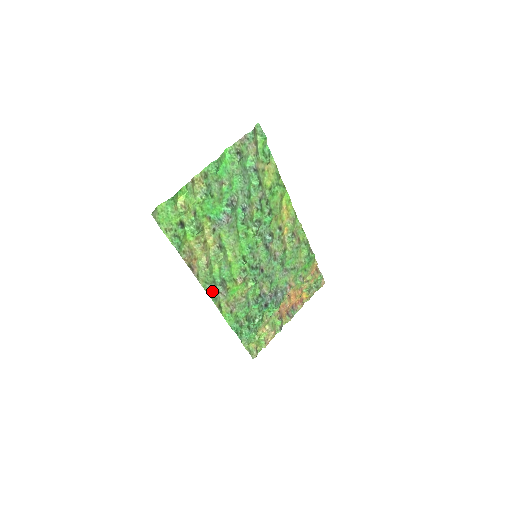
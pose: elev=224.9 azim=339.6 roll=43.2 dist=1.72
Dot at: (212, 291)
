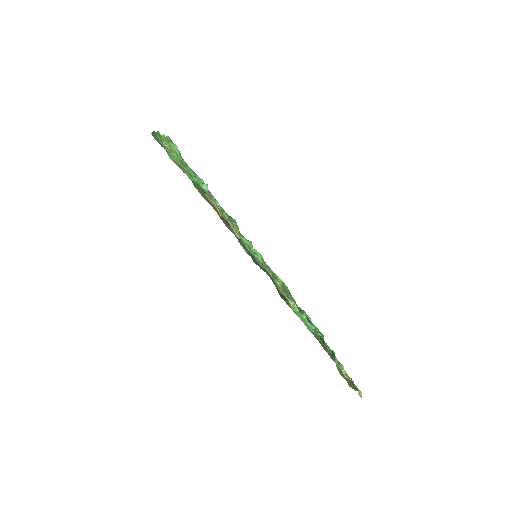
Dot at: (262, 265)
